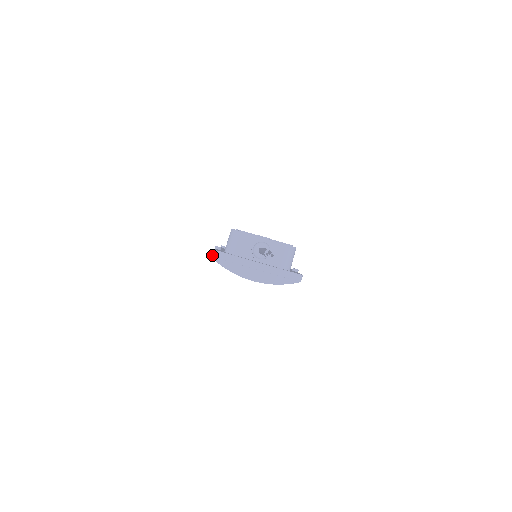
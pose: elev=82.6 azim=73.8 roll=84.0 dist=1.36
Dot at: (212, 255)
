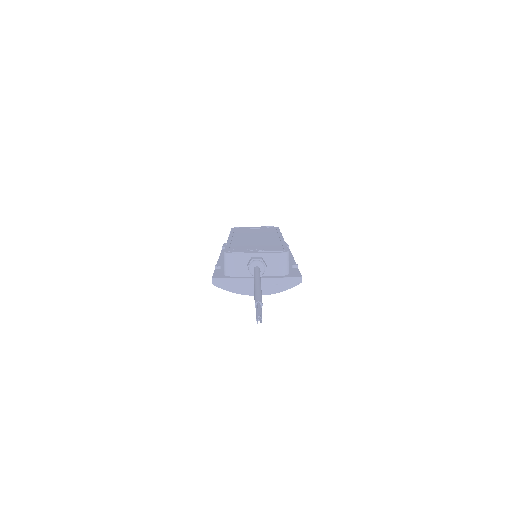
Dot at: (213, 283)
